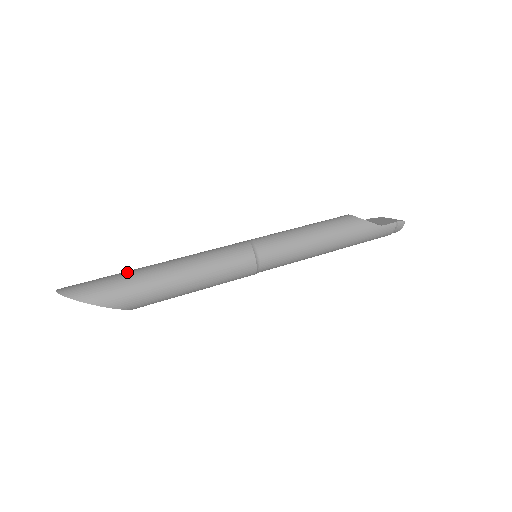
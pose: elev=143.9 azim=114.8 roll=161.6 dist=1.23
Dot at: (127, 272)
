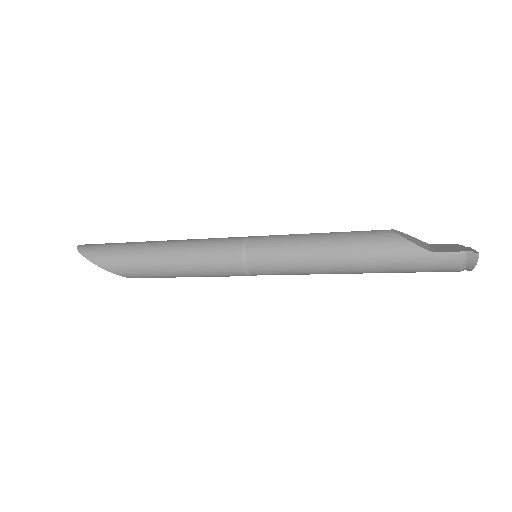
Dot at: (130, 242)
